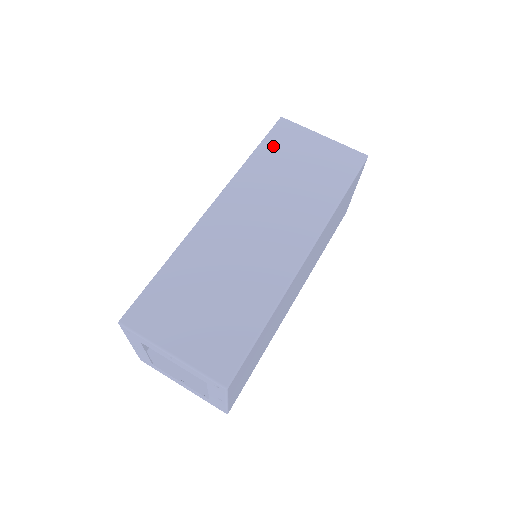
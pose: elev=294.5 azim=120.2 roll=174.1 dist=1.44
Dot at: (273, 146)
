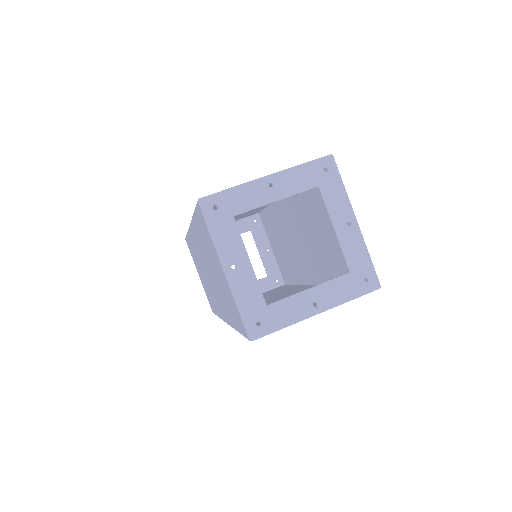
Dot at: occluded
